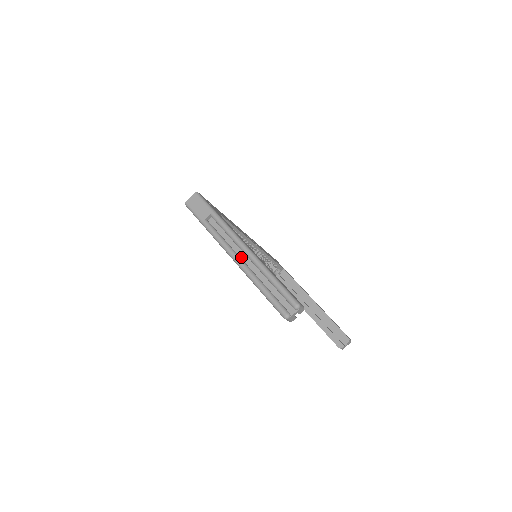
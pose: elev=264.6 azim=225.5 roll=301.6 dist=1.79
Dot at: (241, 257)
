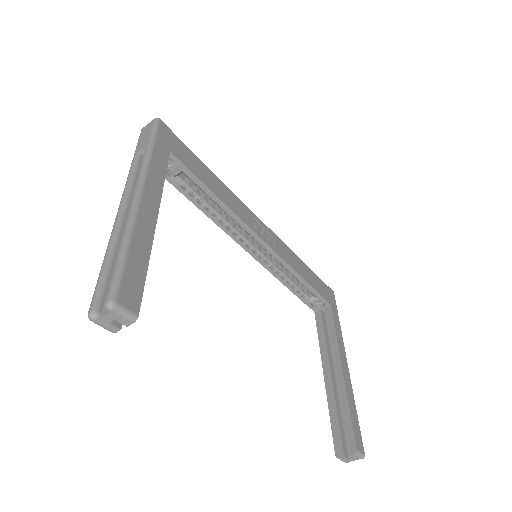
Dot at: occluded
